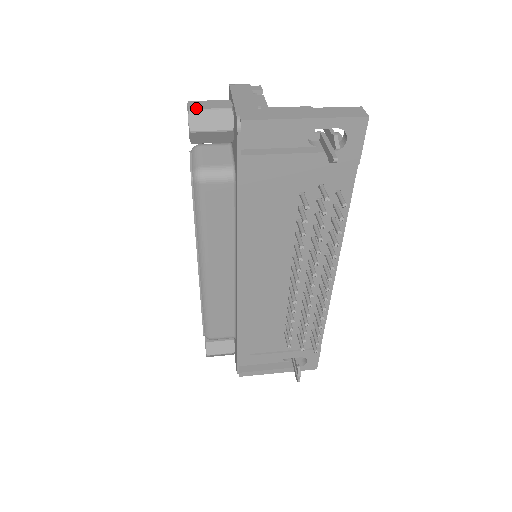
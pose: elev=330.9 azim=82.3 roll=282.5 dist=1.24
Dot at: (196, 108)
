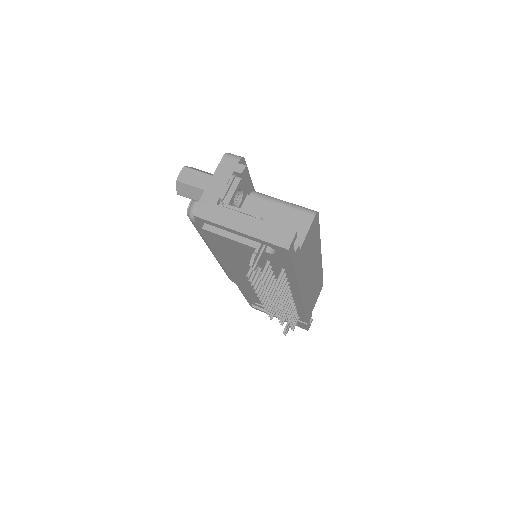
Dot at: (182, 180)
